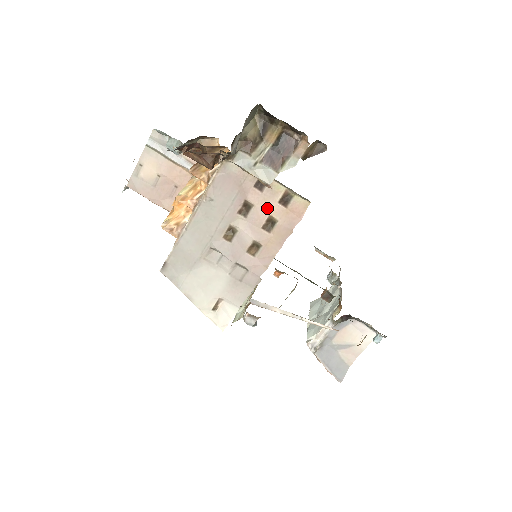
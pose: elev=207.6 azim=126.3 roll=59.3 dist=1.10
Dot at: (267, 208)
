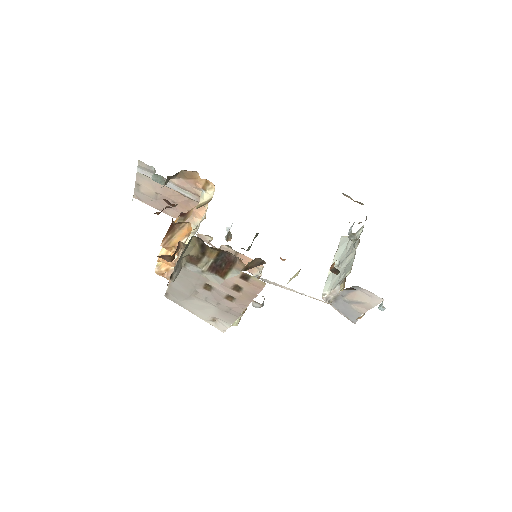
Dot at: (231, 279)
